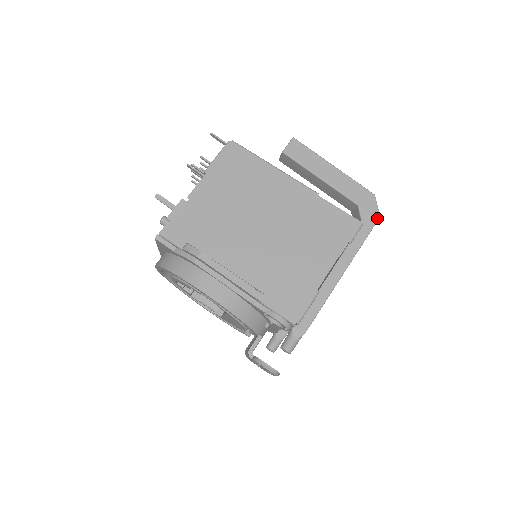
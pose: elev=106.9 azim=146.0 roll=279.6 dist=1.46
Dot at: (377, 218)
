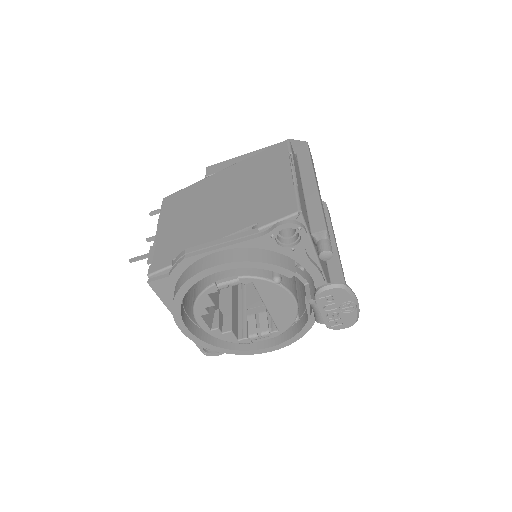
Dot at: (305, 144)
